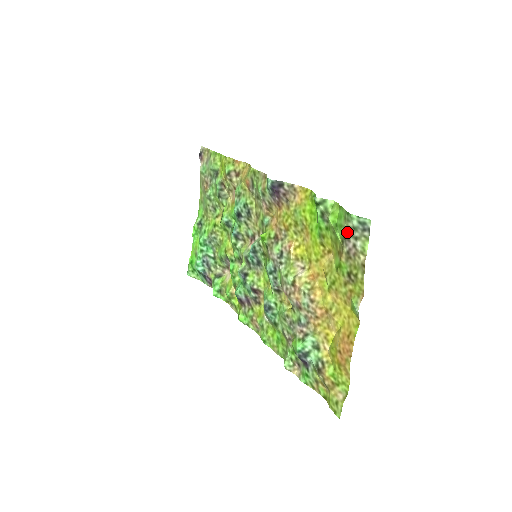
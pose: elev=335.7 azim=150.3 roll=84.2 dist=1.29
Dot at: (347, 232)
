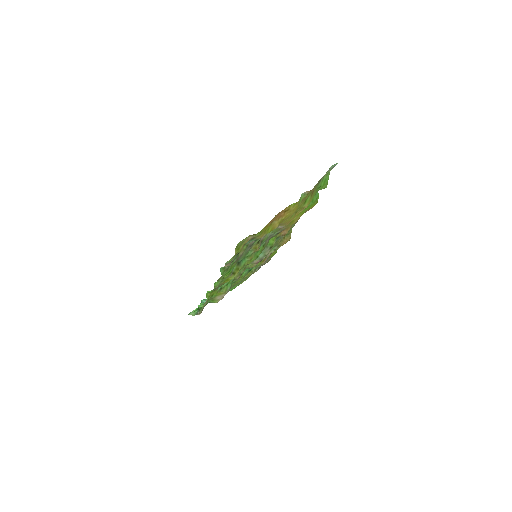
Dot at: (324, 175)
